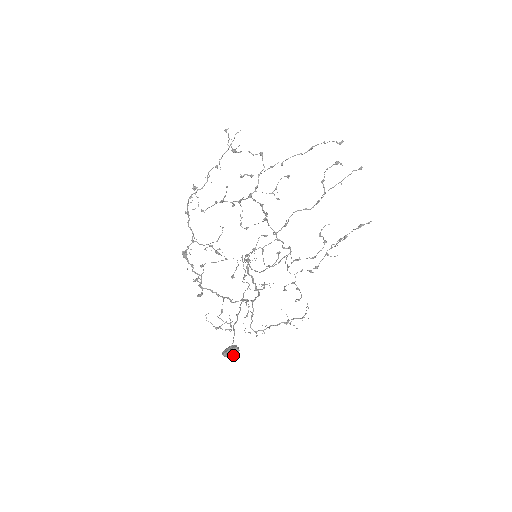
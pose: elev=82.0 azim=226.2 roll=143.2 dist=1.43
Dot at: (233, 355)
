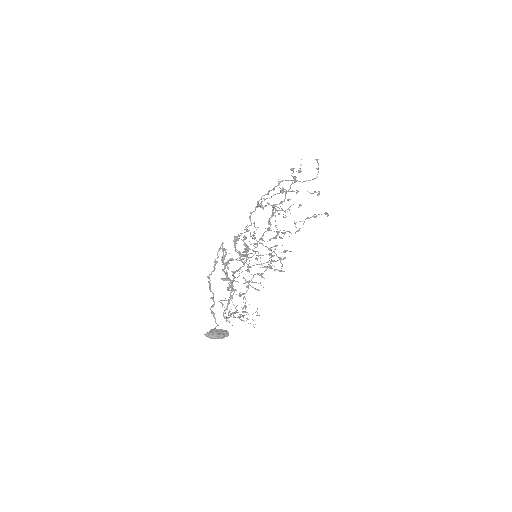
Dot at: (220, 338)
